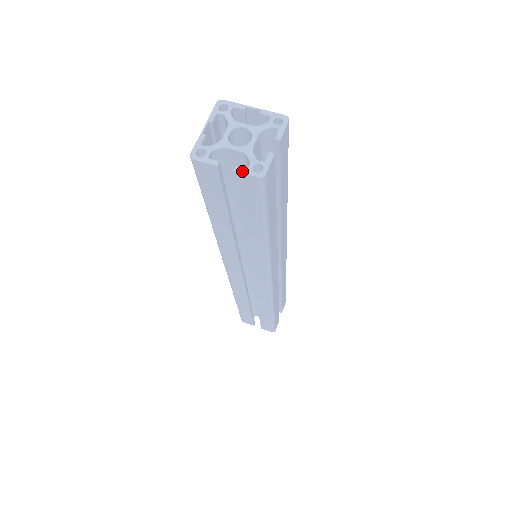
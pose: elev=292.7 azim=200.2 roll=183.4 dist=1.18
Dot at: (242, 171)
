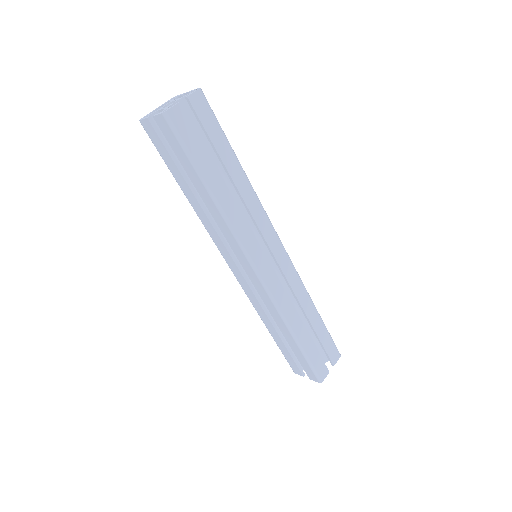
Dot at: (156, 115)
